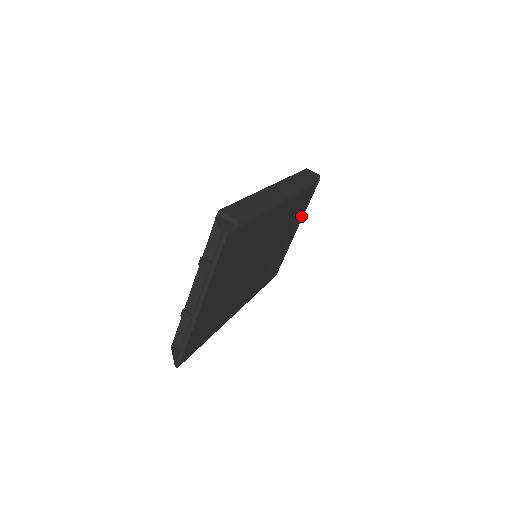
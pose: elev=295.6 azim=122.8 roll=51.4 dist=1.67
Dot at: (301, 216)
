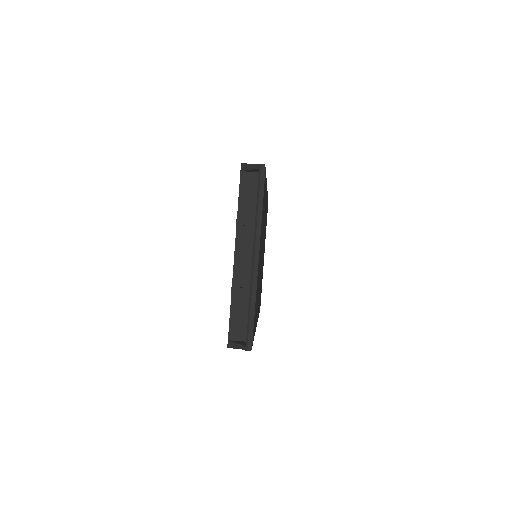
Dot at: occluded
